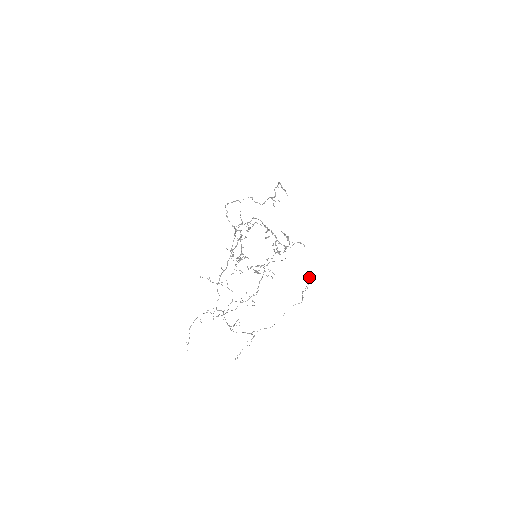
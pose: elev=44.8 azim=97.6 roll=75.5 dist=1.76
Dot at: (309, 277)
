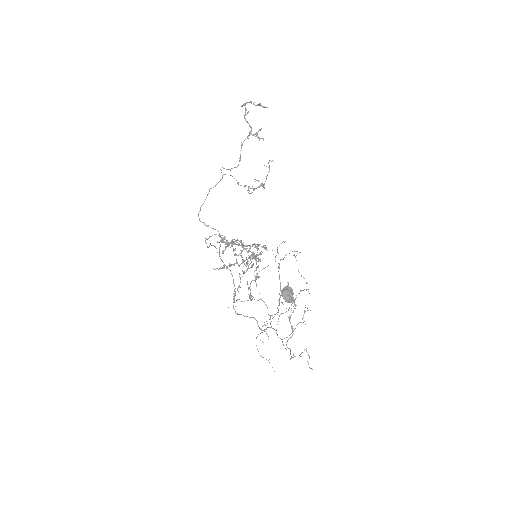
Dot at: (283, 298)
